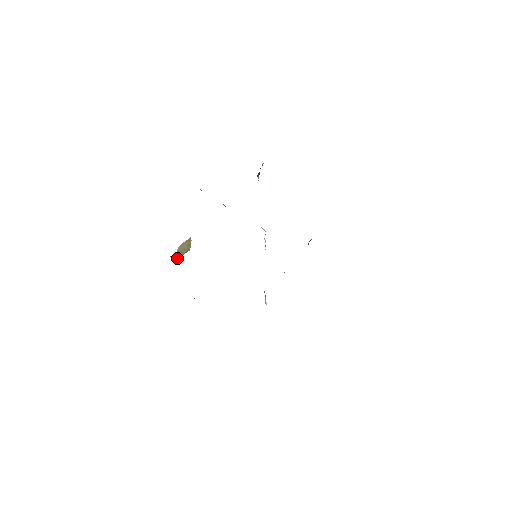
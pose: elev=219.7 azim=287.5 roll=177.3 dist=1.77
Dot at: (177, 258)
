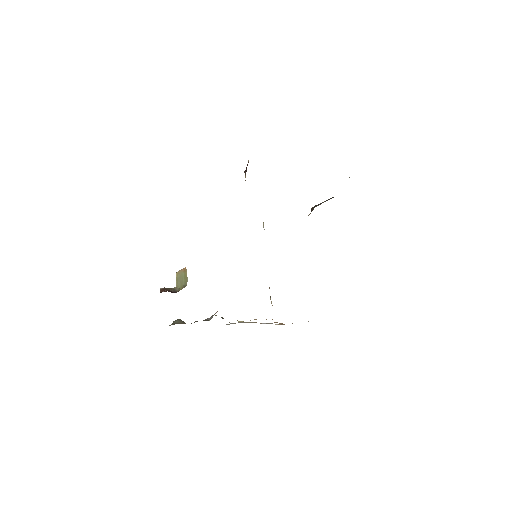
Dot at: (177, 289)
